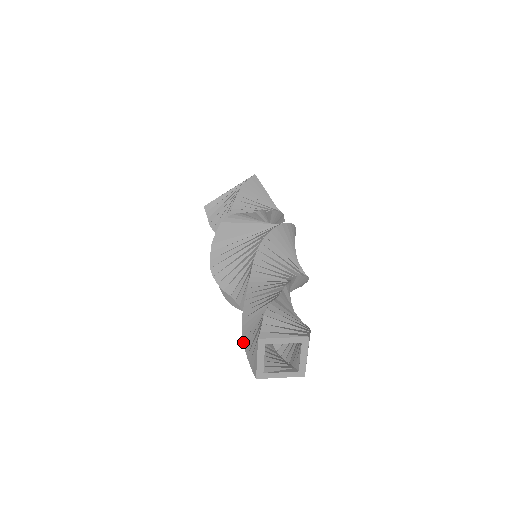
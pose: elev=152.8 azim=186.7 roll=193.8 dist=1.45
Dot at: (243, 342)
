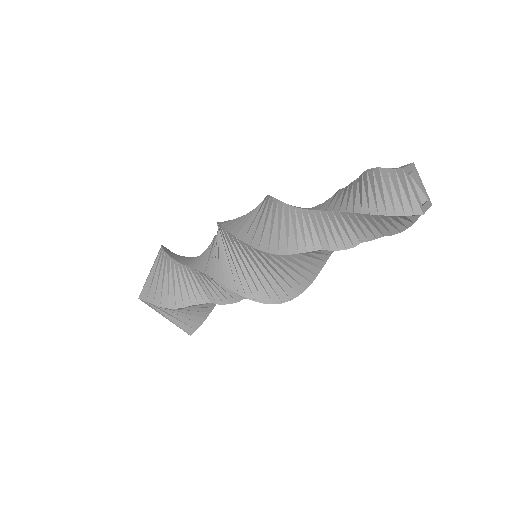
Dot at: (379, 215)
